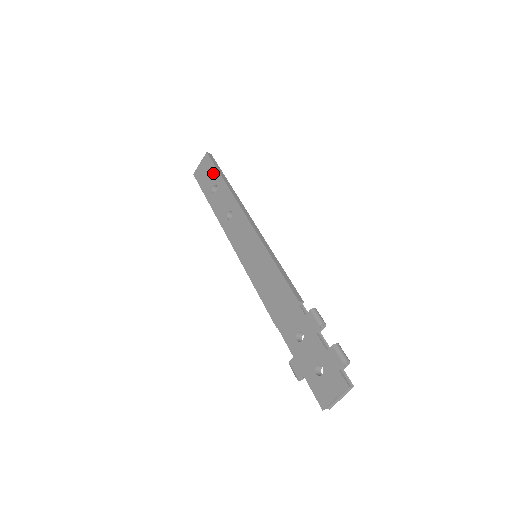
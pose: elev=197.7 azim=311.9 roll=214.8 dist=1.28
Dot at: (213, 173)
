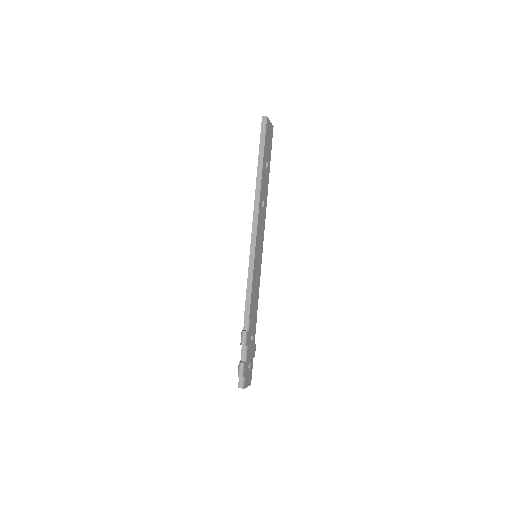
Dot at: occluded
